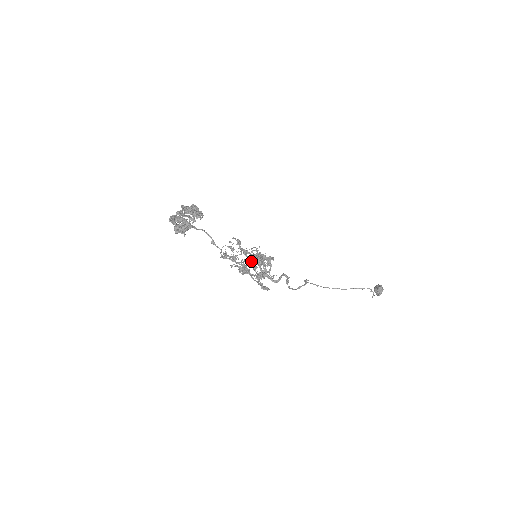
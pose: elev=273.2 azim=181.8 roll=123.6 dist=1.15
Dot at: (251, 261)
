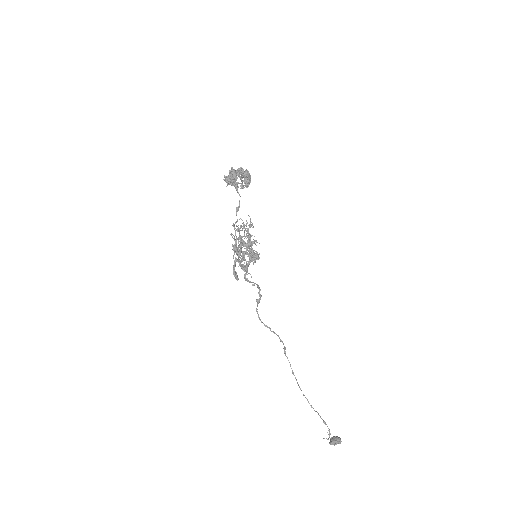
Dot at: occluded
